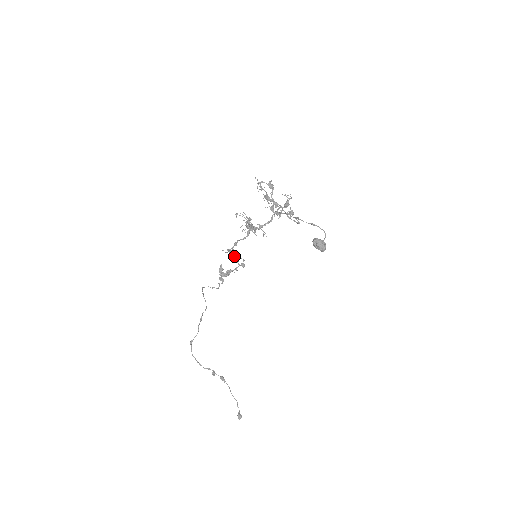
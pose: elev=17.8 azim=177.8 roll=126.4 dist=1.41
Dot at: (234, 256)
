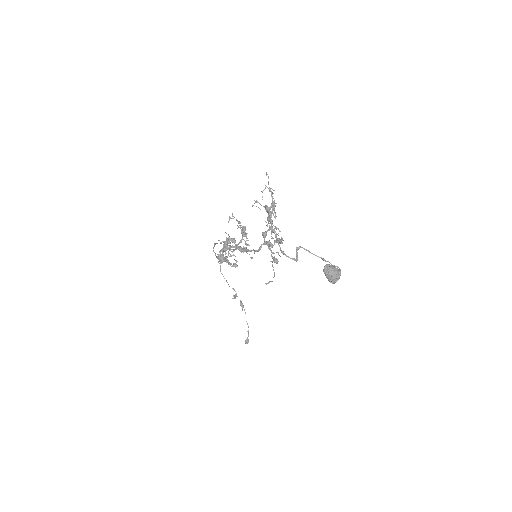
Dot at: occluded
